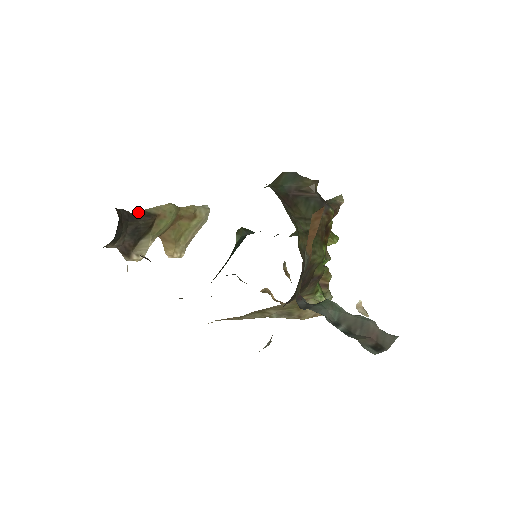
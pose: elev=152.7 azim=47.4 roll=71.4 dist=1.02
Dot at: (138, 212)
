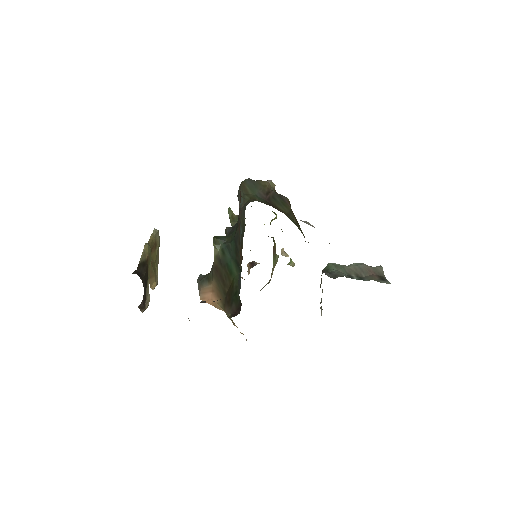
Dot at: (138, 266)
